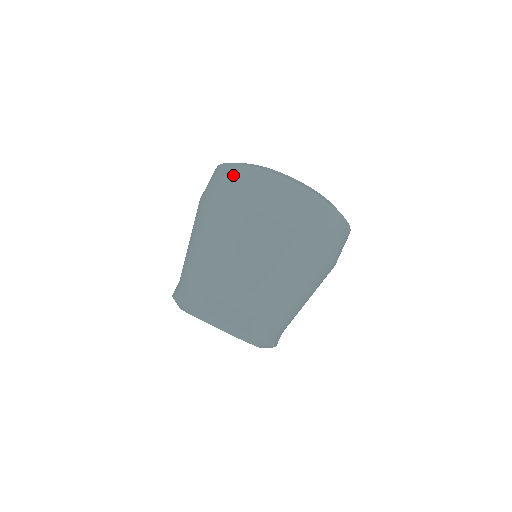
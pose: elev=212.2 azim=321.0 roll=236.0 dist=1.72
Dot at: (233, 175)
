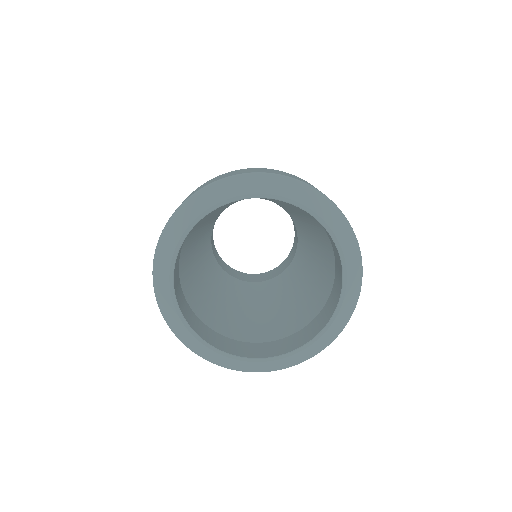
Dot at: occluded
